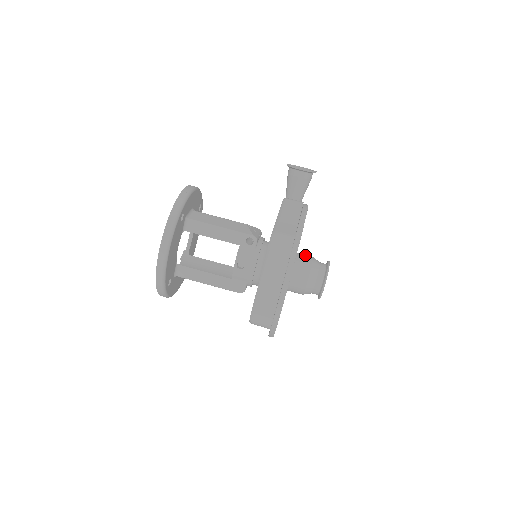
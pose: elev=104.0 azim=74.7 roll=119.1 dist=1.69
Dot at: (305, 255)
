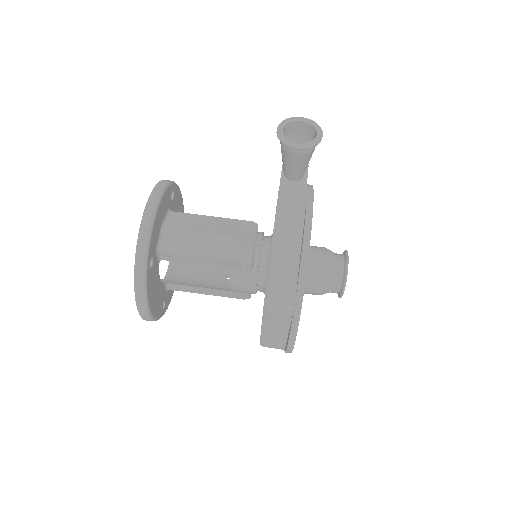
Dot at: (316, 257)
